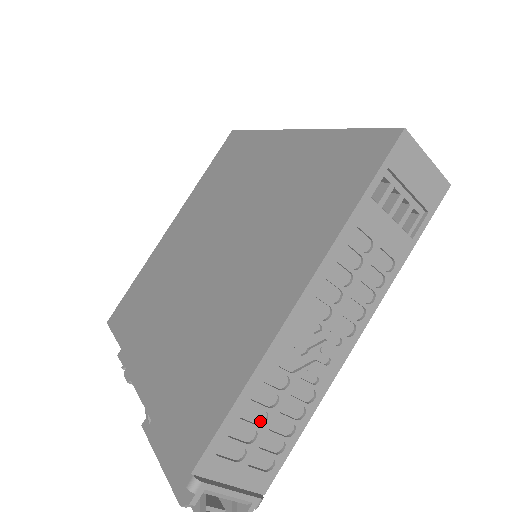
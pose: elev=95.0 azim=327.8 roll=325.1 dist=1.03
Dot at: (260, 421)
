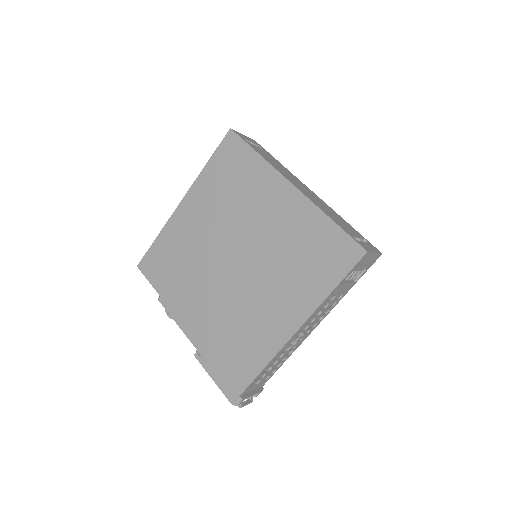
Dot at: (268, 369)
